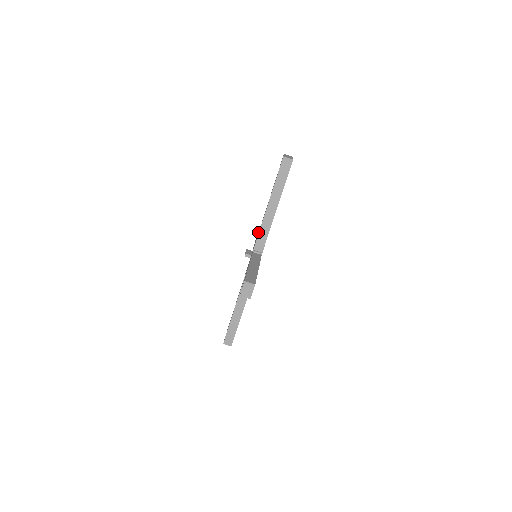
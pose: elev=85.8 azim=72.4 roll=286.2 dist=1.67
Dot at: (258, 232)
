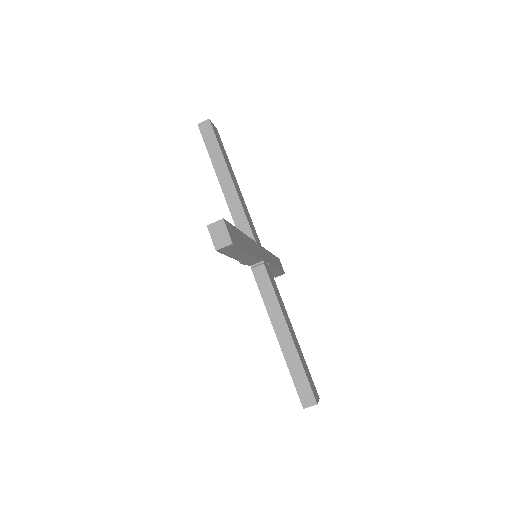
Dot at: occluded
